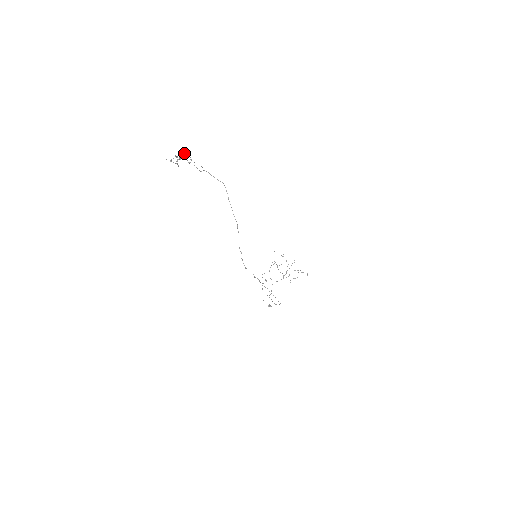
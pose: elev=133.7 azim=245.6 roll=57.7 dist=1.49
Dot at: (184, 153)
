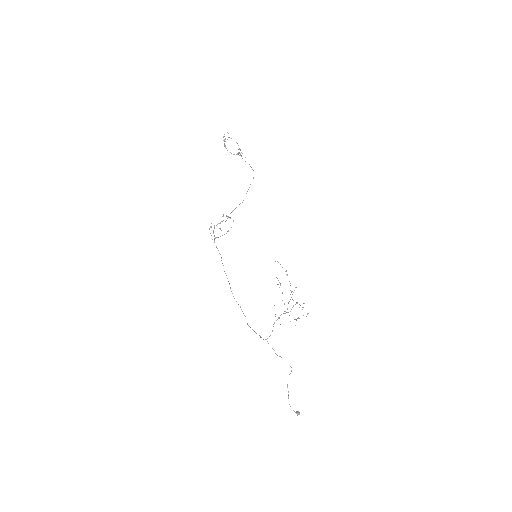
Dot at: (228, 133)
